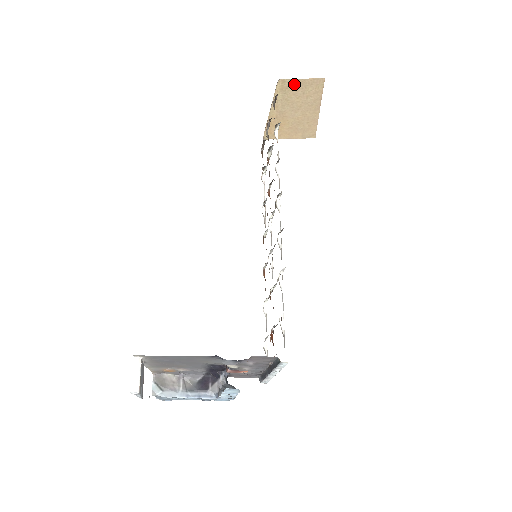
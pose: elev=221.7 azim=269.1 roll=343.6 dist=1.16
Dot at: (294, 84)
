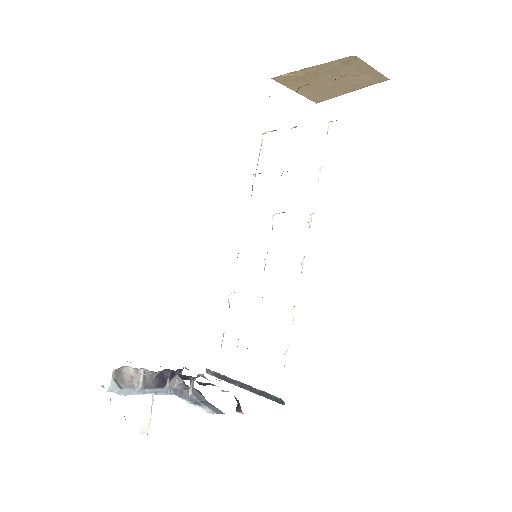
Dot at: (360, 66)
